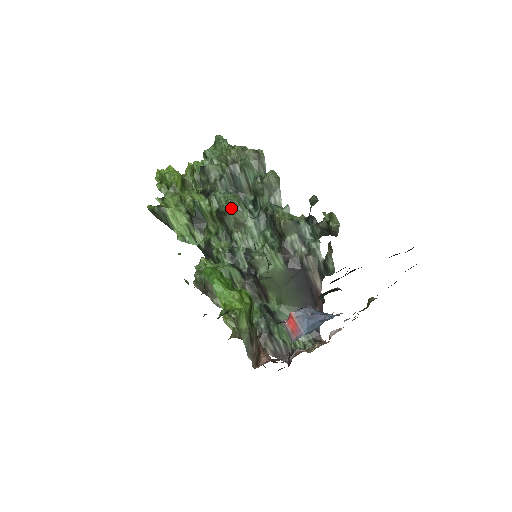
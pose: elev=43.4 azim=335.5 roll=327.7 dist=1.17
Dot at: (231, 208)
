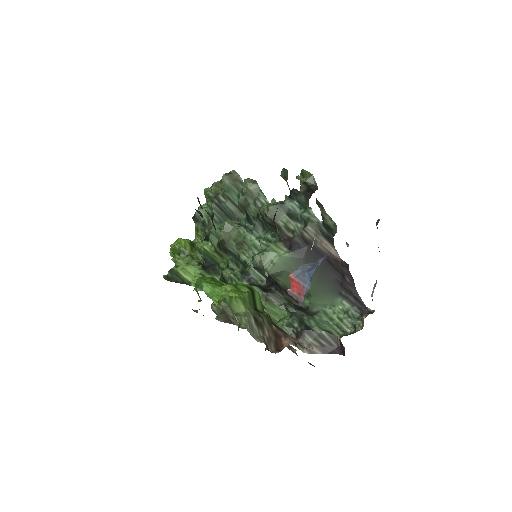
Dot at: (226, 233)
